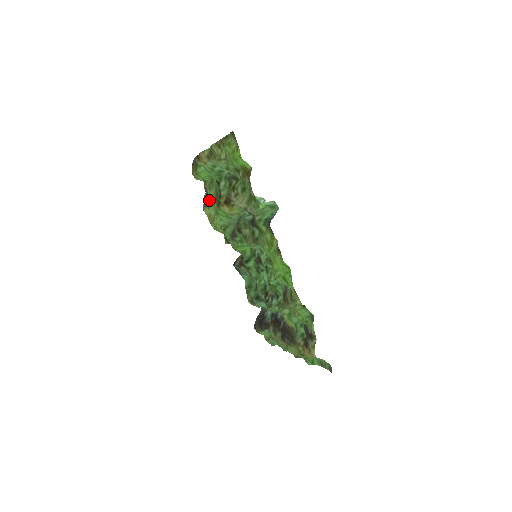
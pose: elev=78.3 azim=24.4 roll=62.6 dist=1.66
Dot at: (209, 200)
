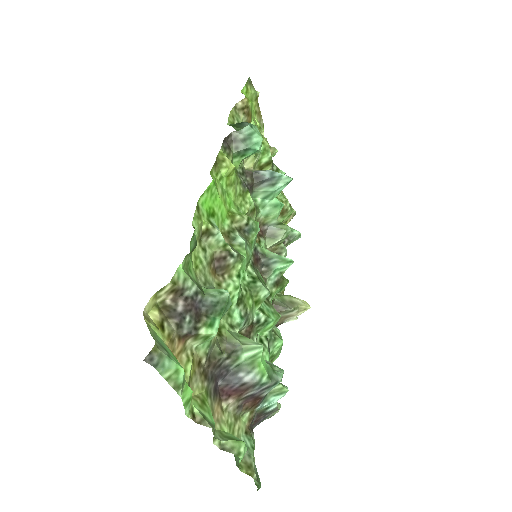
Dot at: occluded
